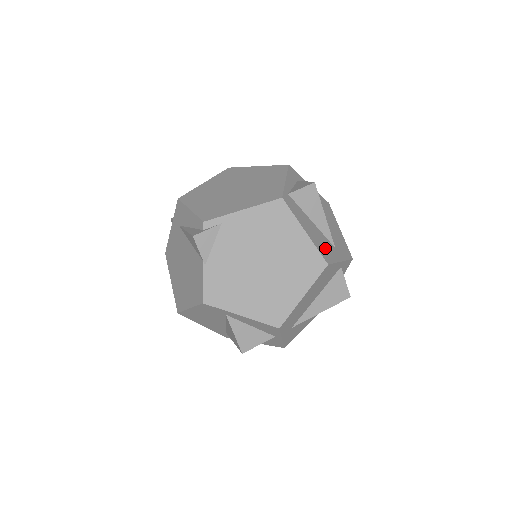
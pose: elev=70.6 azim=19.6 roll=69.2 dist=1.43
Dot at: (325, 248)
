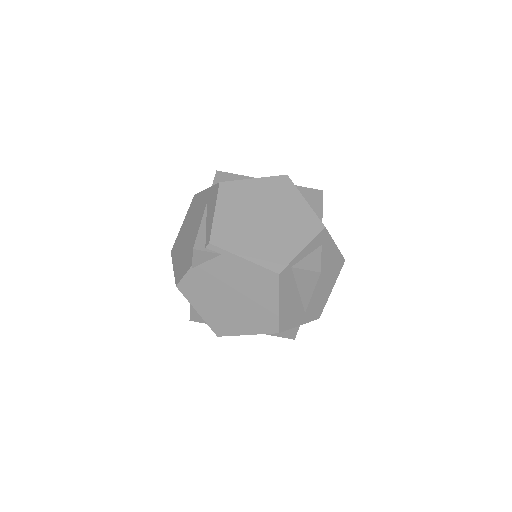
Dot at: (290, 316)
